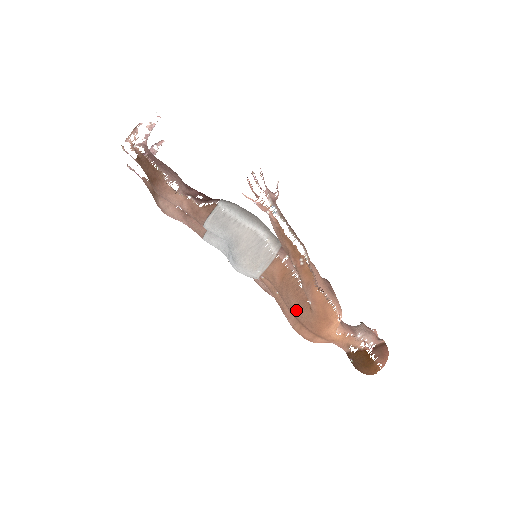
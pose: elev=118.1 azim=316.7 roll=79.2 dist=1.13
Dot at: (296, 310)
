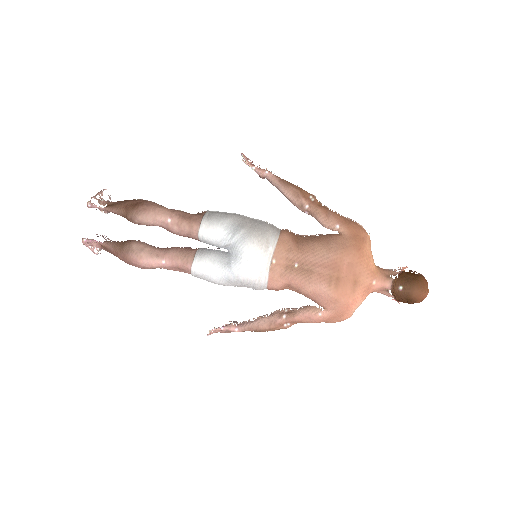
Dot at: (327, 248)
